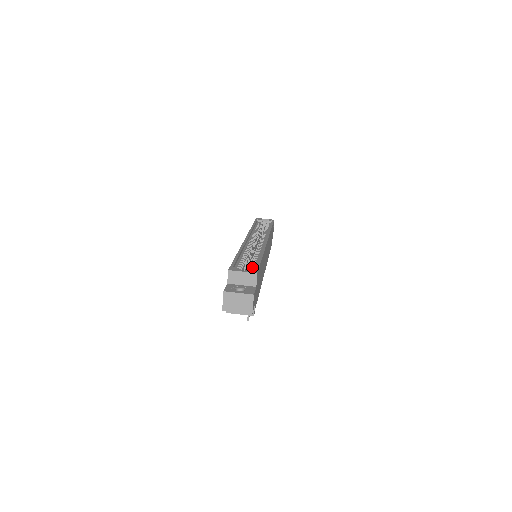
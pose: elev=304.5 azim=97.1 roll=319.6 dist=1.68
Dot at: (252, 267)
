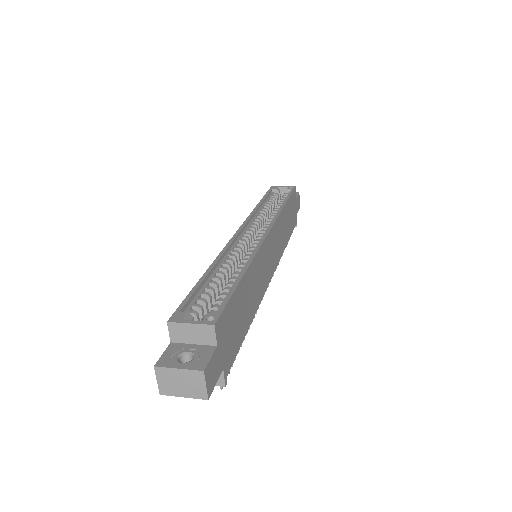
Dot at: (219, 302)
